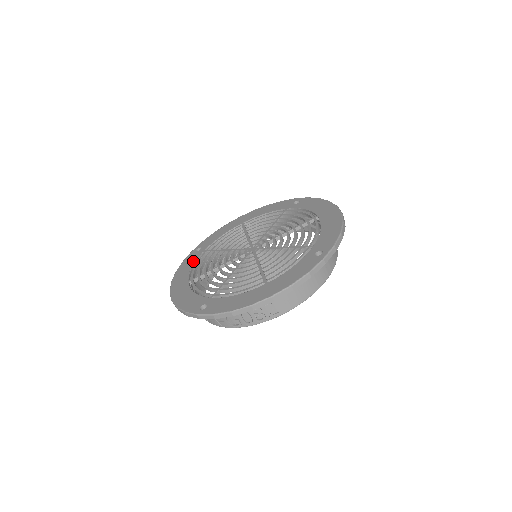
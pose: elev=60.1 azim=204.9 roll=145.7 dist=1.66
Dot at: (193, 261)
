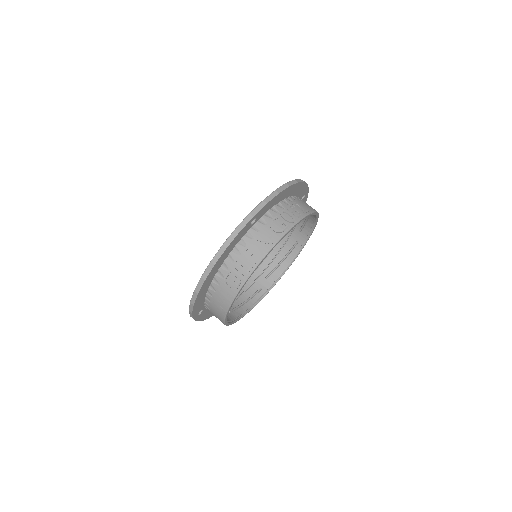
Dot at: occluded
